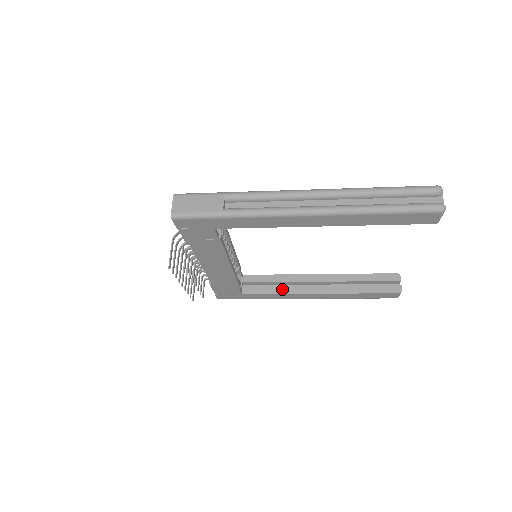
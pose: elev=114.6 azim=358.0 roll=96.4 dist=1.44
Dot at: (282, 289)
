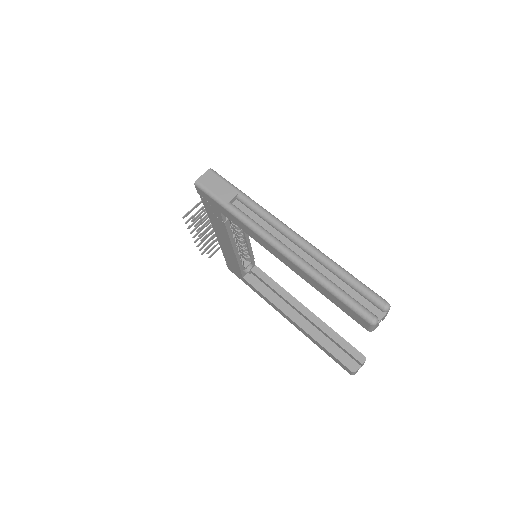
Dot at: (272, 297)
